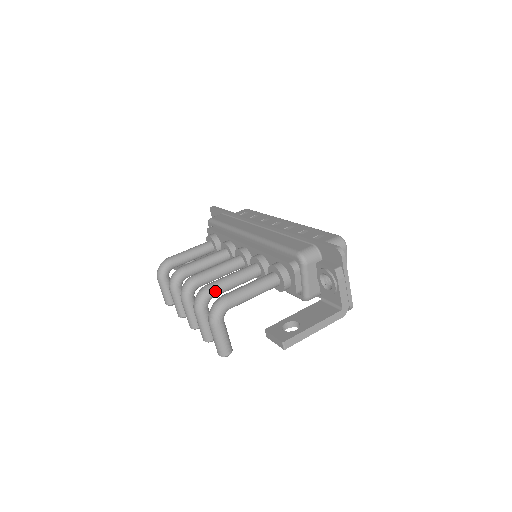
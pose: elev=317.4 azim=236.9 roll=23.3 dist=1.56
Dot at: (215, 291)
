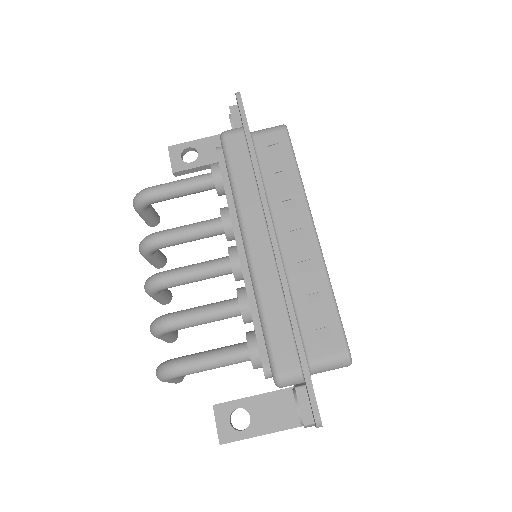
Dot at: occluded
